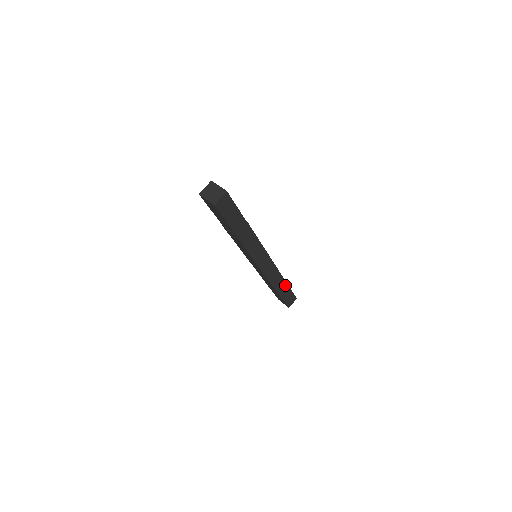
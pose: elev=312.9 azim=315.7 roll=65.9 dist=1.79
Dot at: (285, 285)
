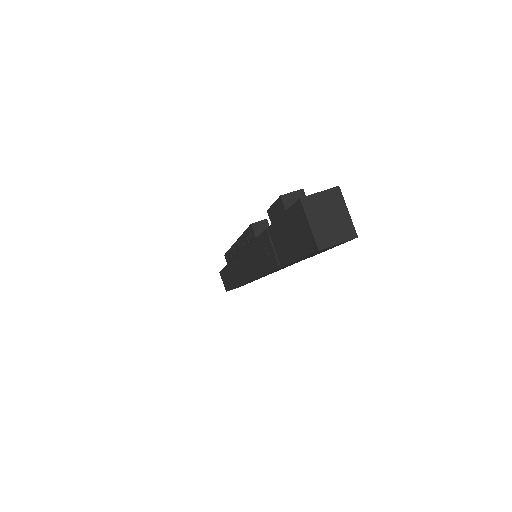
Dot at: occluded
